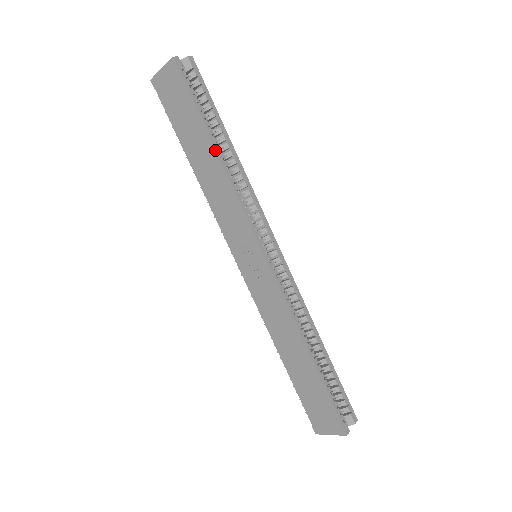
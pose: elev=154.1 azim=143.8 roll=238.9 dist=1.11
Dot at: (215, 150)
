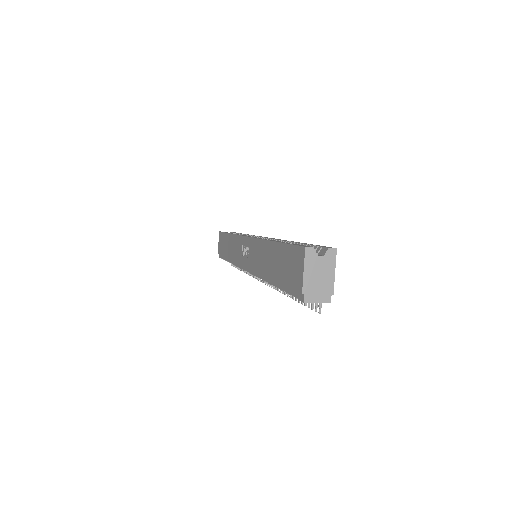
Dot at: (229, 234)
